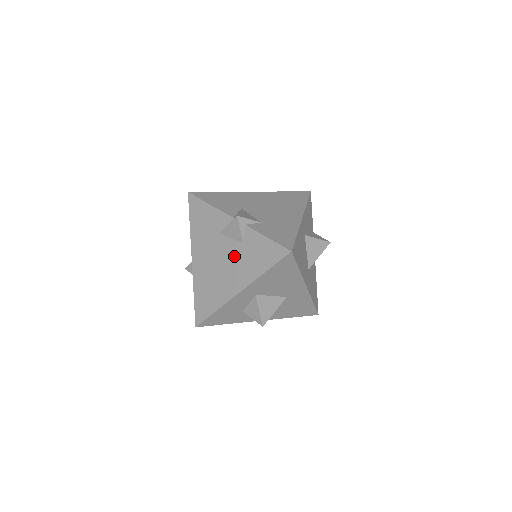
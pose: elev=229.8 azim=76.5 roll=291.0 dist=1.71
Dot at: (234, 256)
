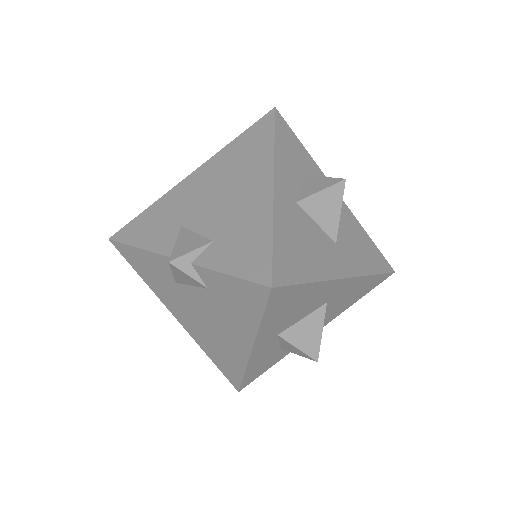
Dot at: (211, 307)
